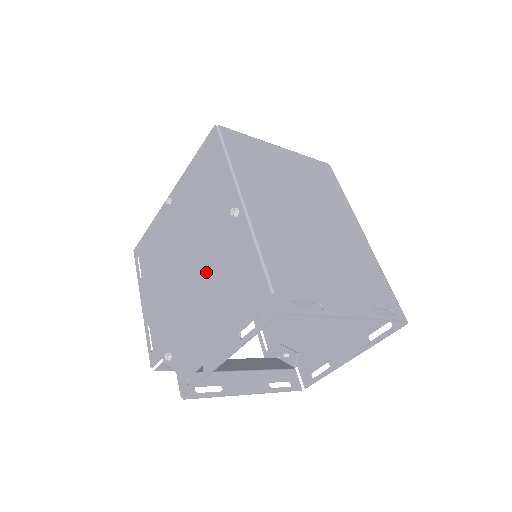
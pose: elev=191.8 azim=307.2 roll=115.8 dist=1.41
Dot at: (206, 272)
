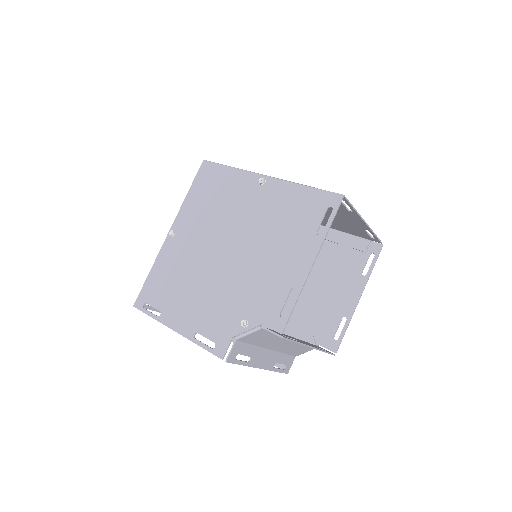
Dot at: (253, 234)
